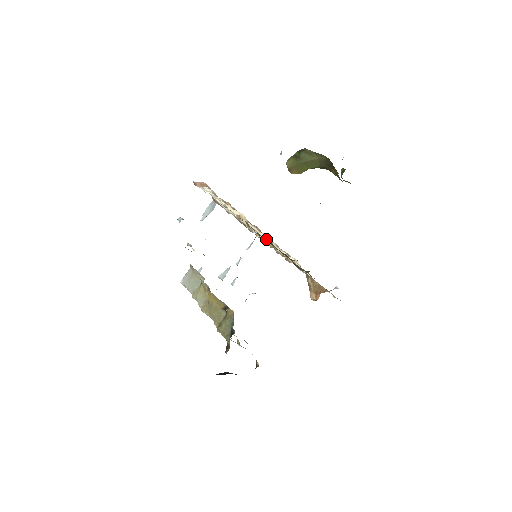
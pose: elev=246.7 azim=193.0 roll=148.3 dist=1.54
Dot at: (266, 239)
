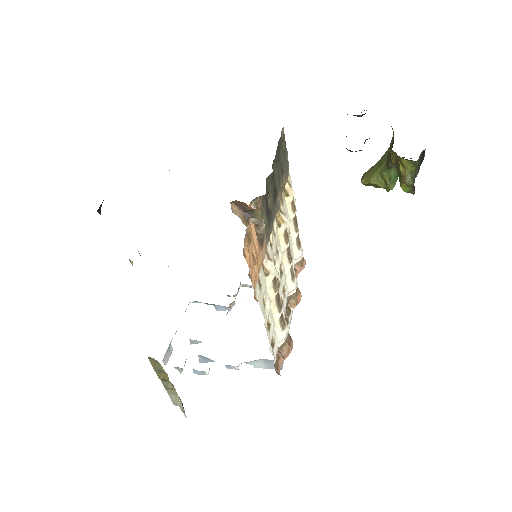
Dot at: (282, 212)
